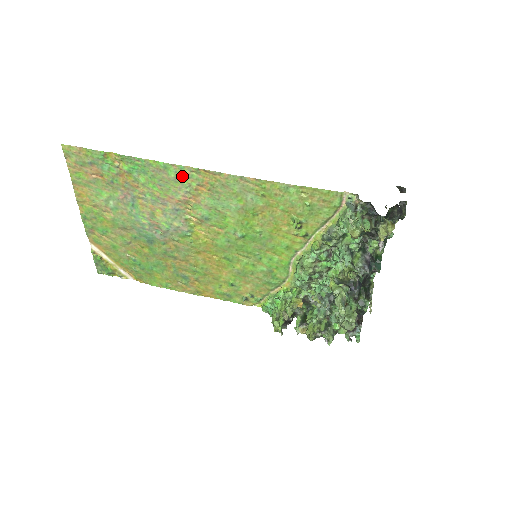
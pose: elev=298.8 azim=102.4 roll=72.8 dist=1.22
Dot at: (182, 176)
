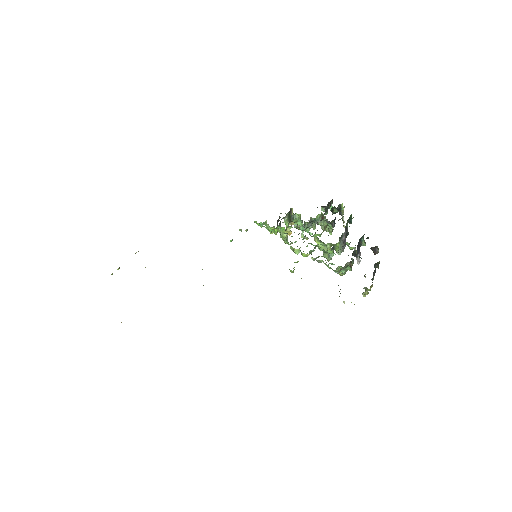
Dot at: occluded
